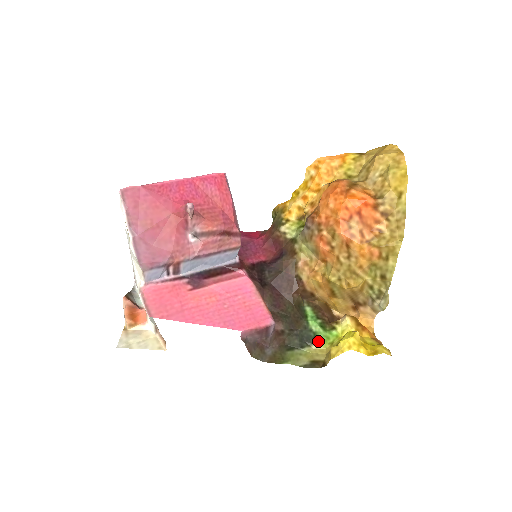
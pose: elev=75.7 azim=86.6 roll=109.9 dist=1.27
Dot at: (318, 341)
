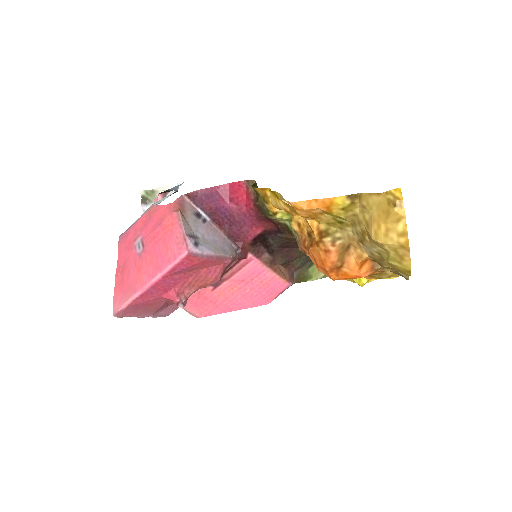
Dot at: occluded
